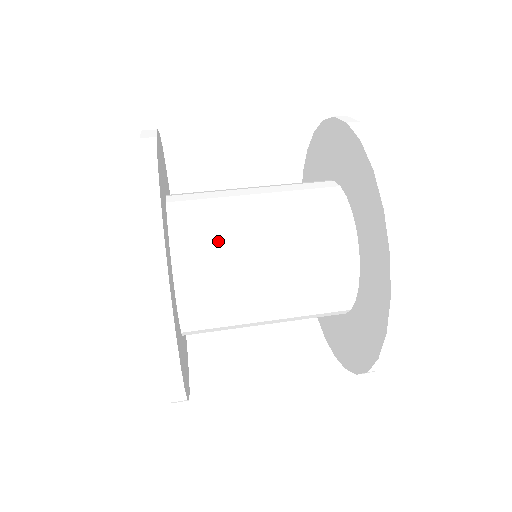
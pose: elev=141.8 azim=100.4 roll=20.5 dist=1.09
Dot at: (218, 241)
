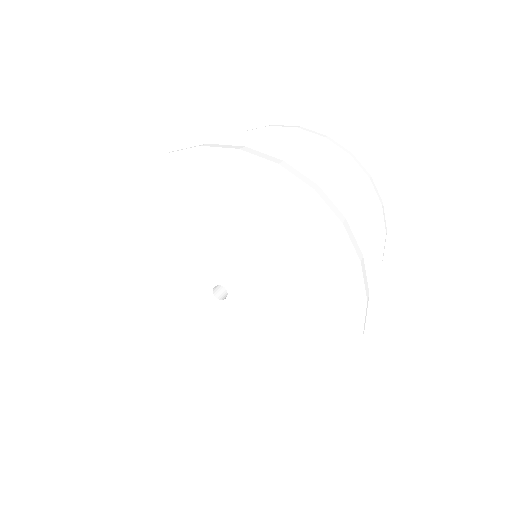
Dot at: occluded
